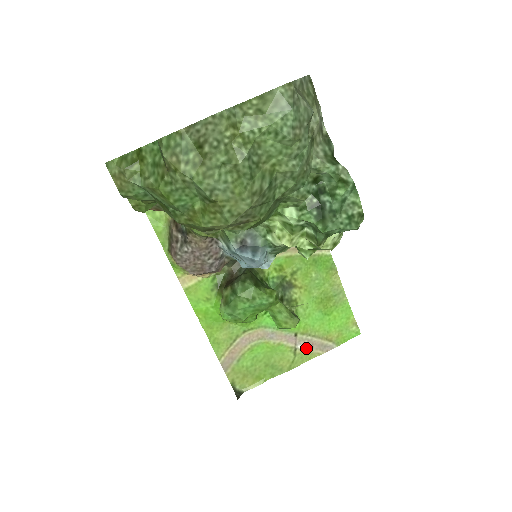
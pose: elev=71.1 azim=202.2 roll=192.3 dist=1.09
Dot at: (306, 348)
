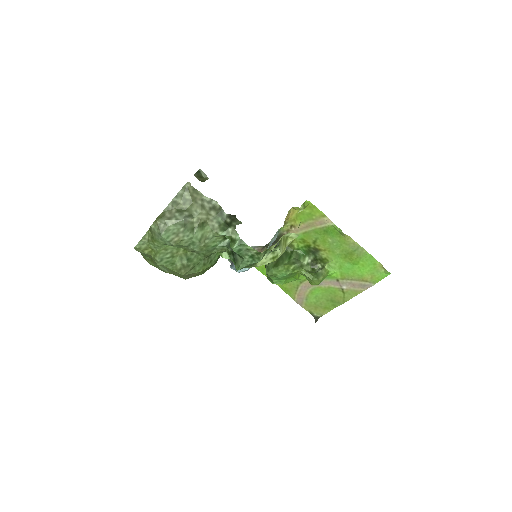
Dot at: (350, 288)
